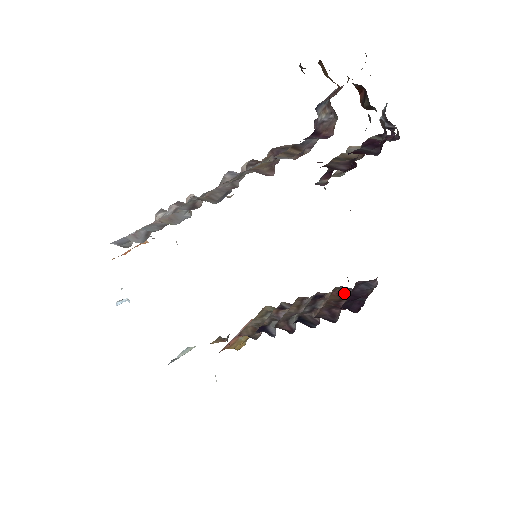
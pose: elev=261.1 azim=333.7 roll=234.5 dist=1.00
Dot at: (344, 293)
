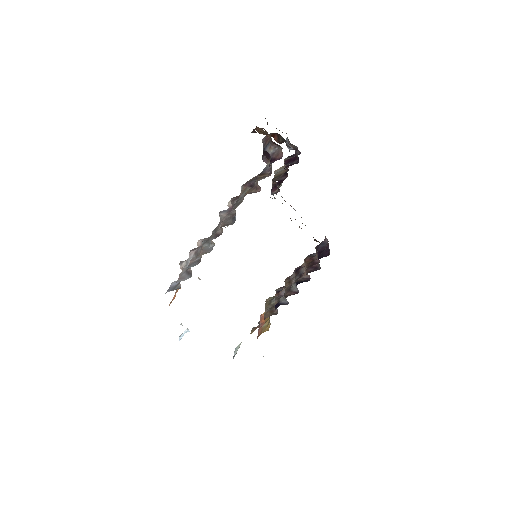
Dot at: (312, 257)
